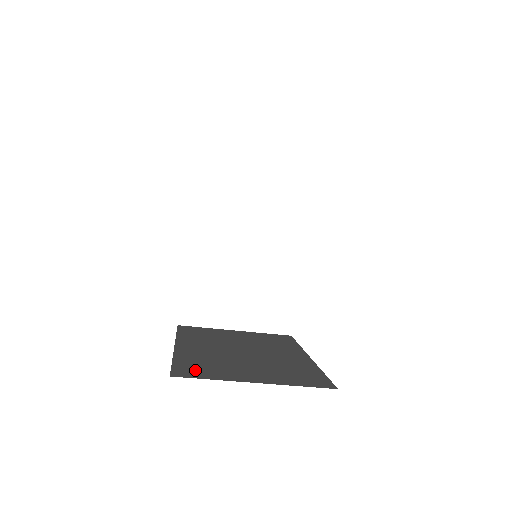
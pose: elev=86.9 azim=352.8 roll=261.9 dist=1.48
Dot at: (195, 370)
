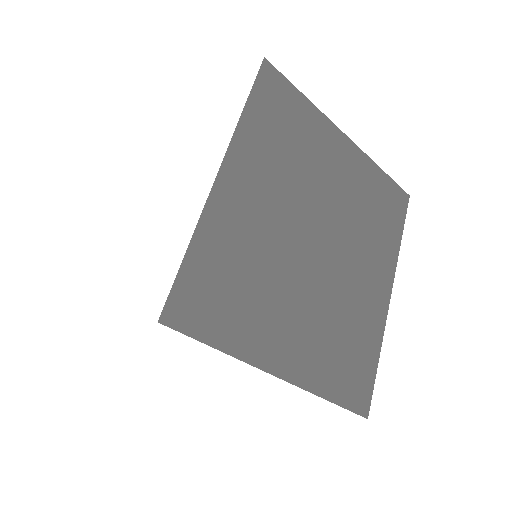
Dot at: occluded
